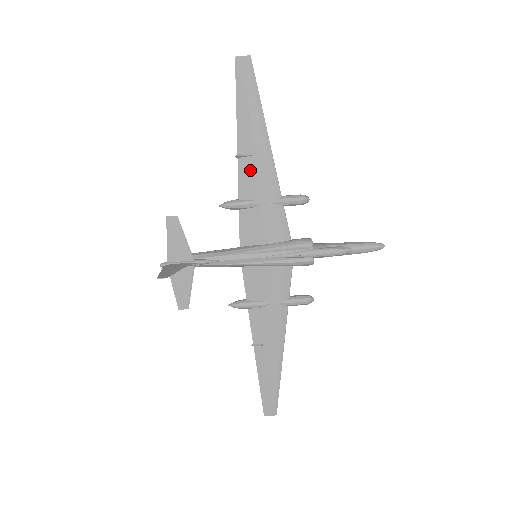
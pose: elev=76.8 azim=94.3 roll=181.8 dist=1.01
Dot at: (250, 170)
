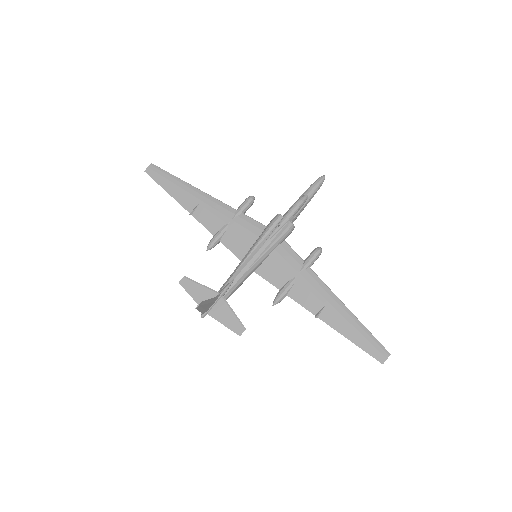
Dot at: (204, 214)
